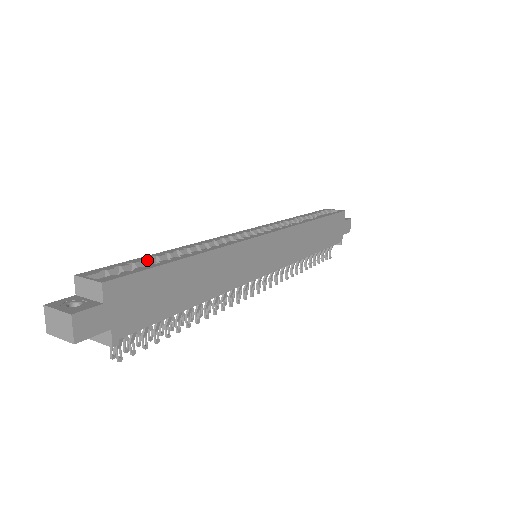
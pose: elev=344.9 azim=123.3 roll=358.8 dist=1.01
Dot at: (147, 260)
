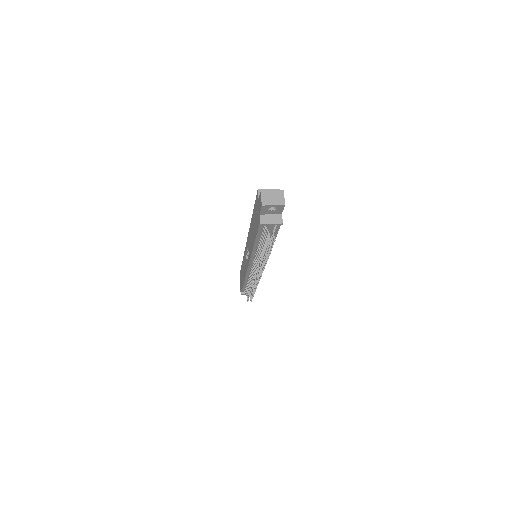
Dot at: occluded
